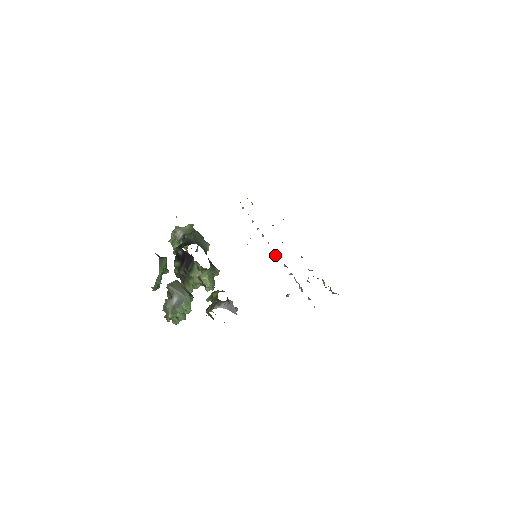
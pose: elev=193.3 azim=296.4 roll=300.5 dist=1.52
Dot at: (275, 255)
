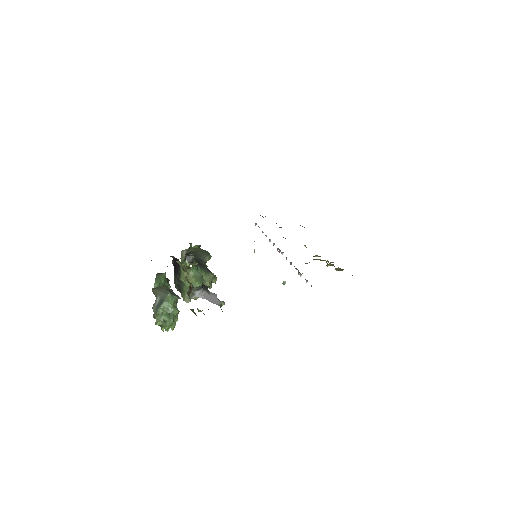
Dot at: (279, 252)
